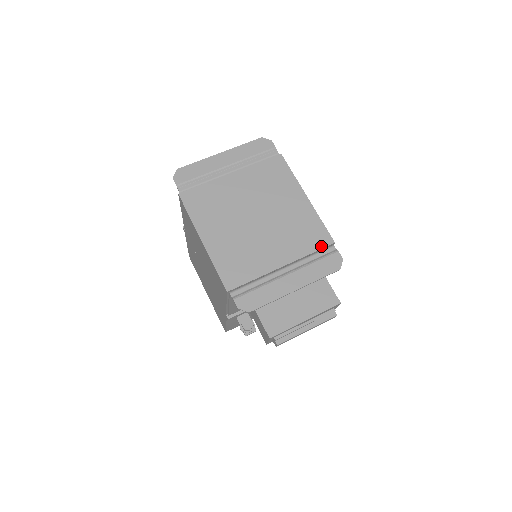
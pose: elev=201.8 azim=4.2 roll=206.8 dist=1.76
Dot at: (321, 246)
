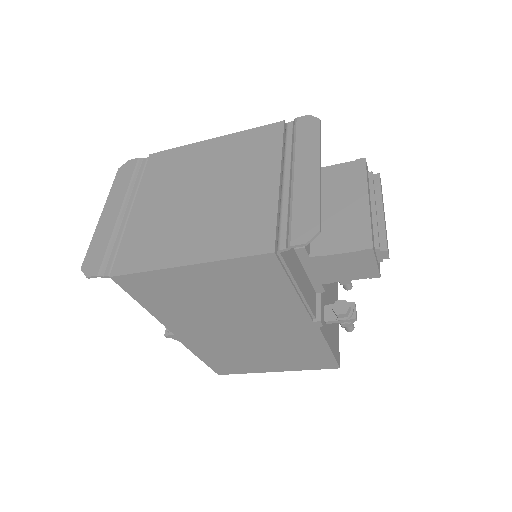
Dot at: (279, 134)
